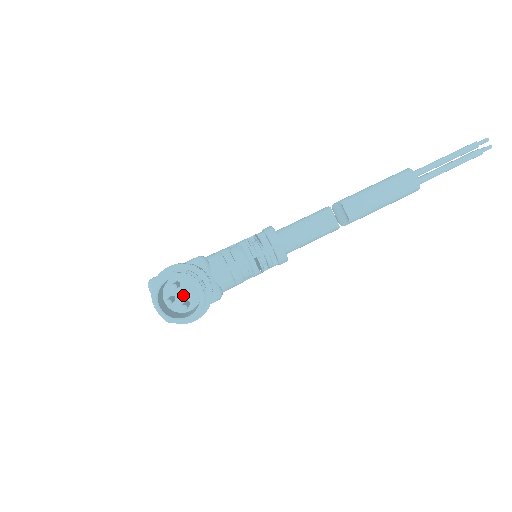
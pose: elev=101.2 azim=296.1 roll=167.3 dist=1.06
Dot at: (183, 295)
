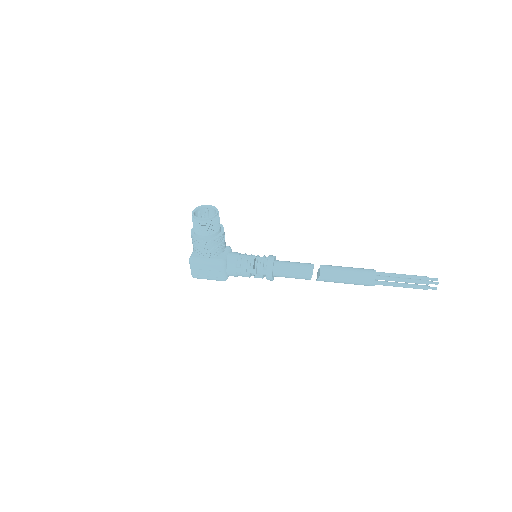
Dot at: occluded
